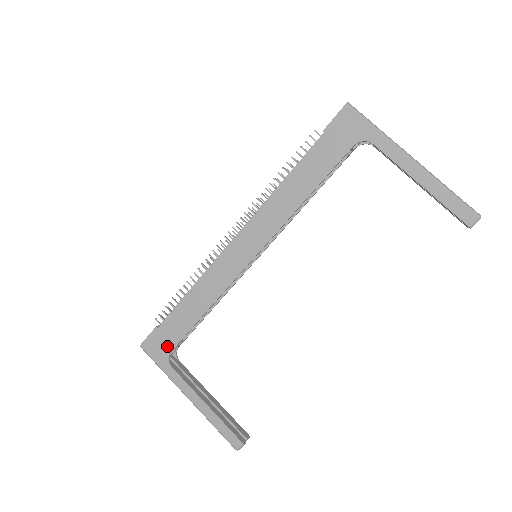
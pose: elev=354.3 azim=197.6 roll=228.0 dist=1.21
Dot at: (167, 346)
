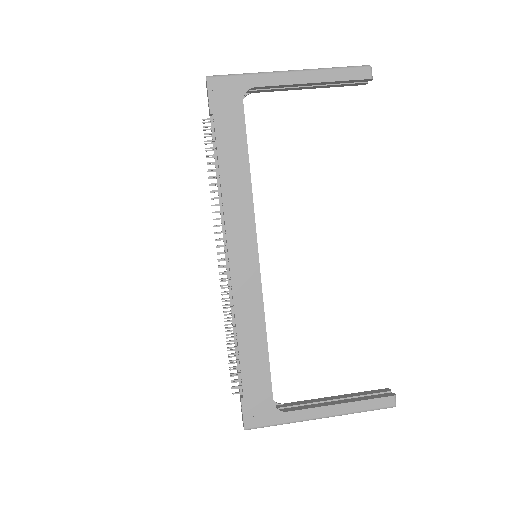
Dot at: (266, 401)
